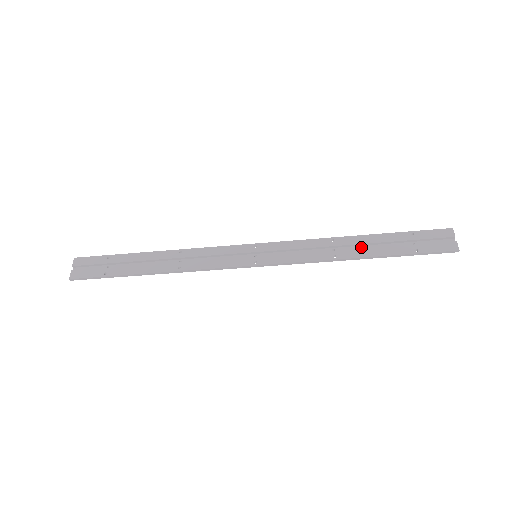
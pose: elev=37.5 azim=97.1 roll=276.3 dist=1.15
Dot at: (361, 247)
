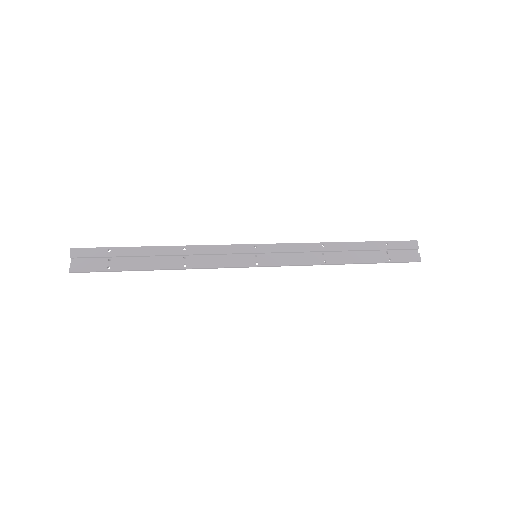
Dot at: (346, 253)
